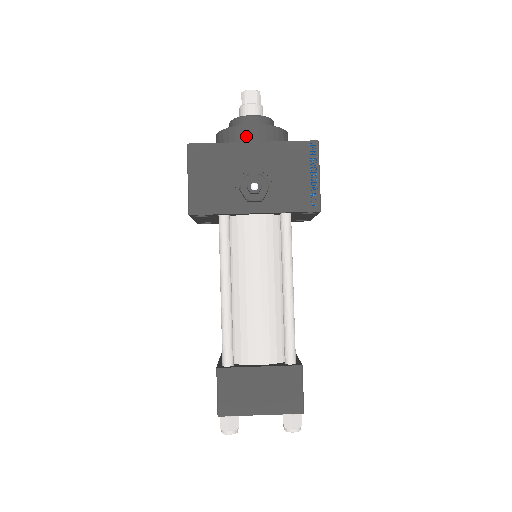
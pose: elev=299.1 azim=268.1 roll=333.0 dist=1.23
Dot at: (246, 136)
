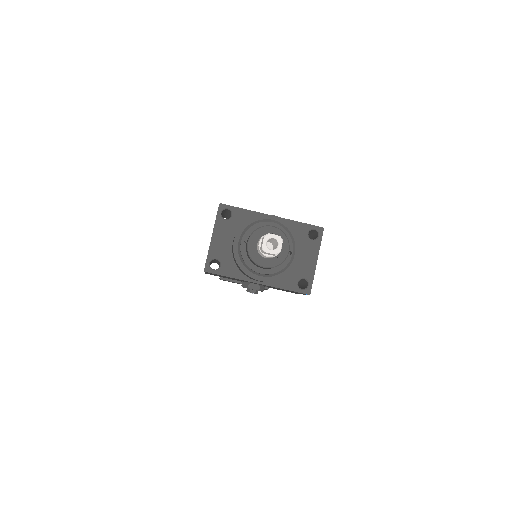
Dot at: (253, 279)
